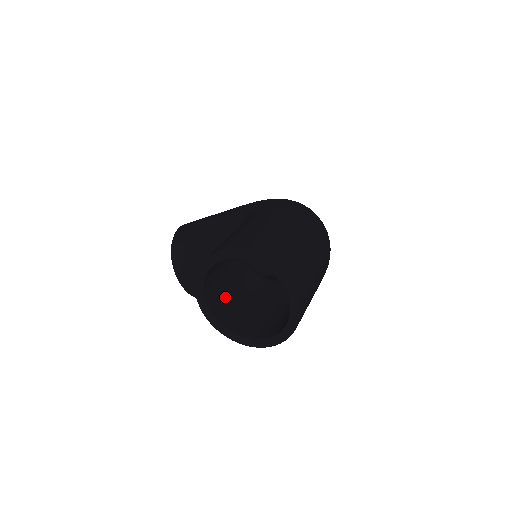
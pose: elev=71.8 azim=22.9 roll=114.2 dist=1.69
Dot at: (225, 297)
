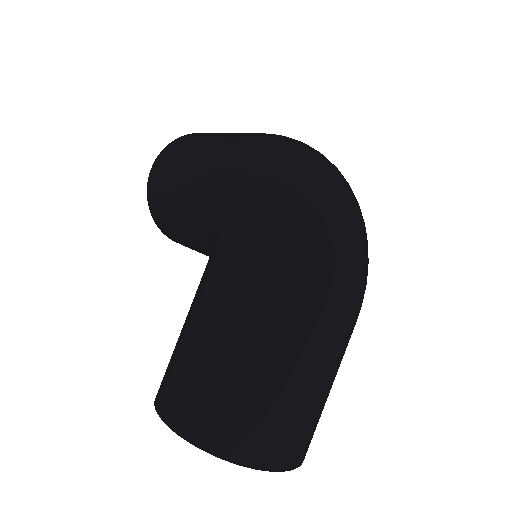
Dot at: occluded
